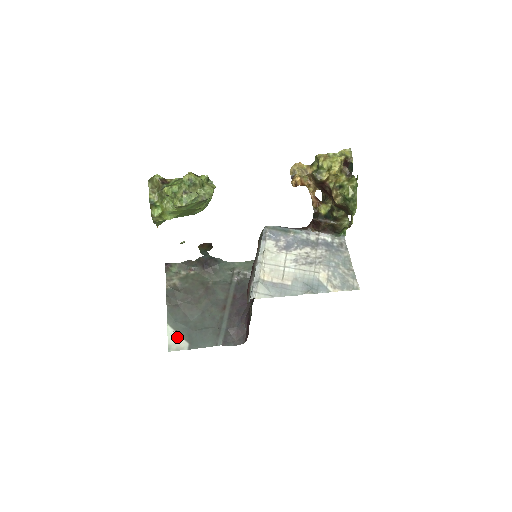
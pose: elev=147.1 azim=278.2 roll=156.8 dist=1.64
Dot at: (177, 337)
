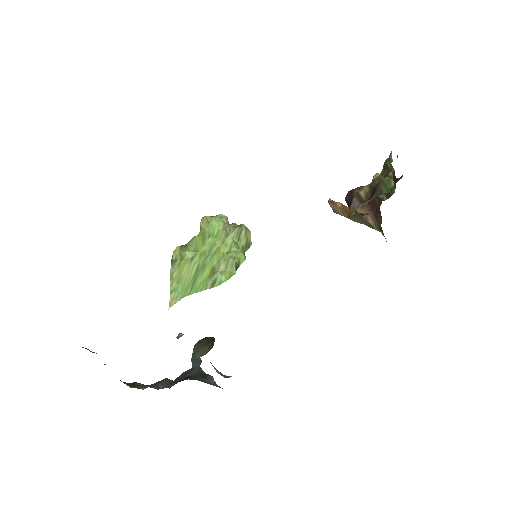
Dot at: occluded
